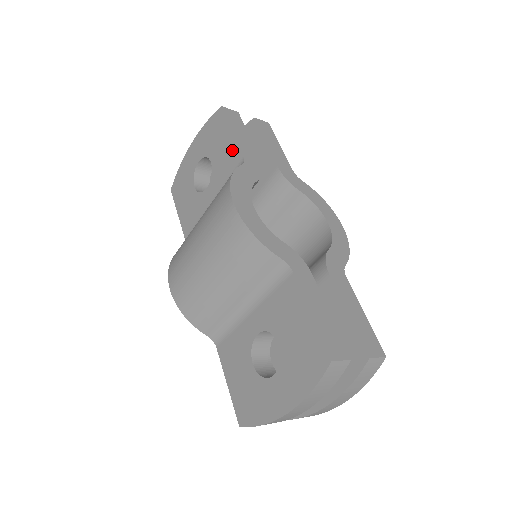
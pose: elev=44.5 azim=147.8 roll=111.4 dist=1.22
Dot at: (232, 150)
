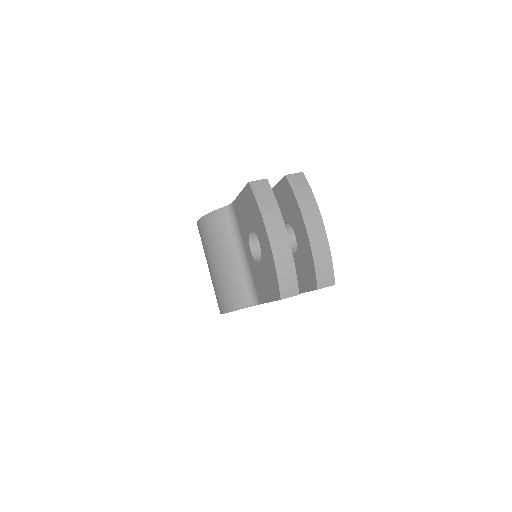
Dot at: occluded
